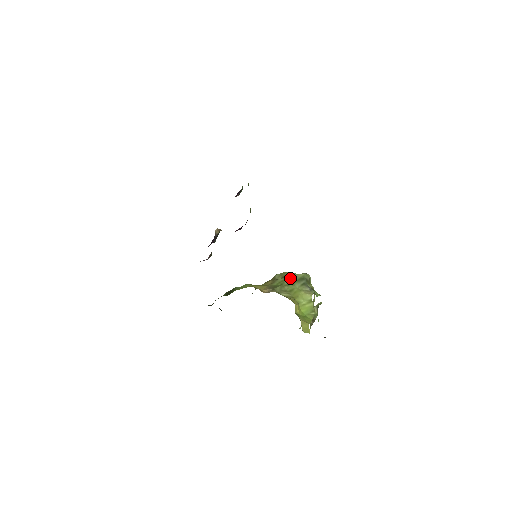
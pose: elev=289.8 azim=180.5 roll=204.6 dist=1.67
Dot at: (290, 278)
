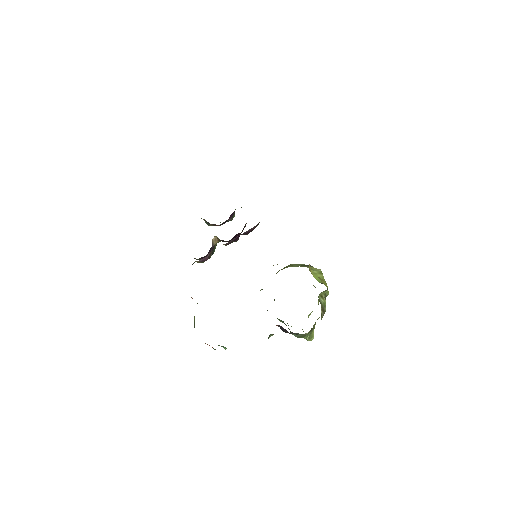
Dot at: (294, 265)
